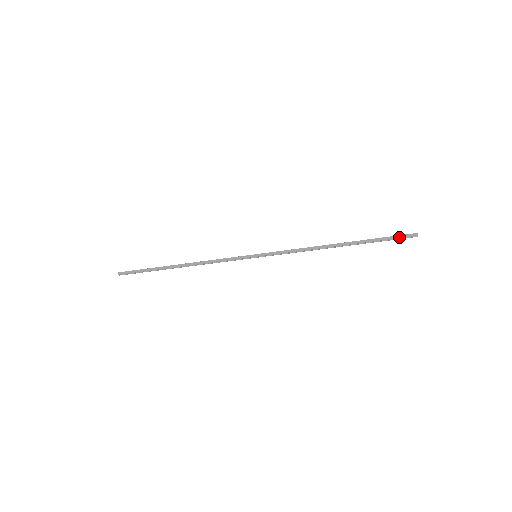
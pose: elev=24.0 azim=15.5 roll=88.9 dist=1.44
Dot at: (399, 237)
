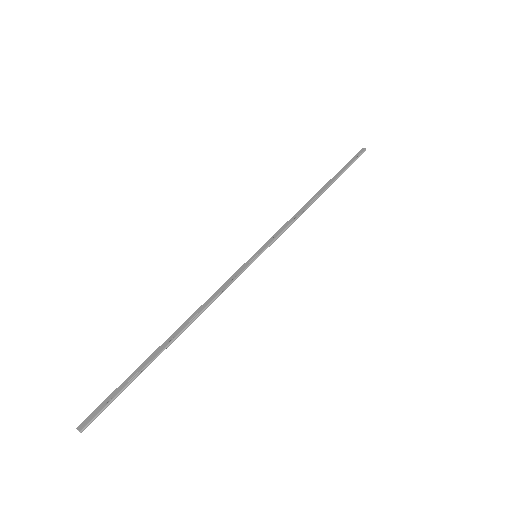
Dot at: (355, 157)
